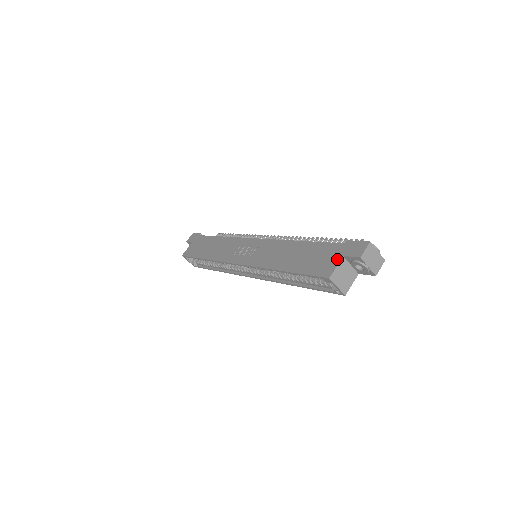
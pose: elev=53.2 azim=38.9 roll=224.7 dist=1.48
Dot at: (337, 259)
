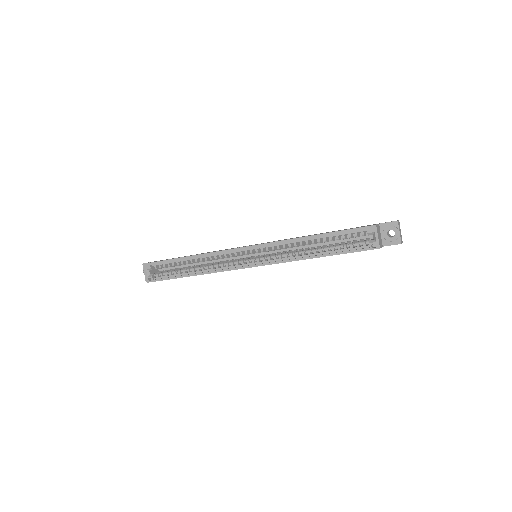
Dot at: (374, 224)
